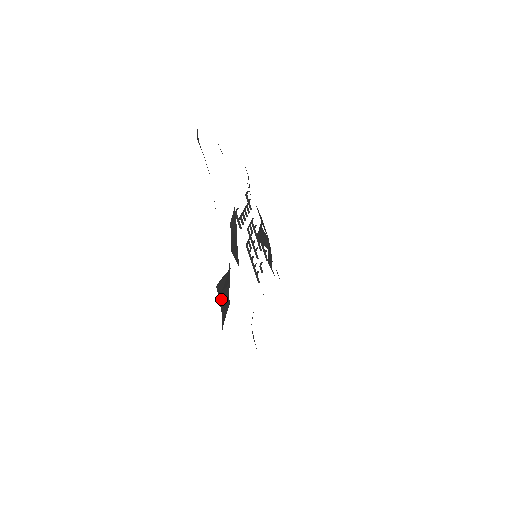
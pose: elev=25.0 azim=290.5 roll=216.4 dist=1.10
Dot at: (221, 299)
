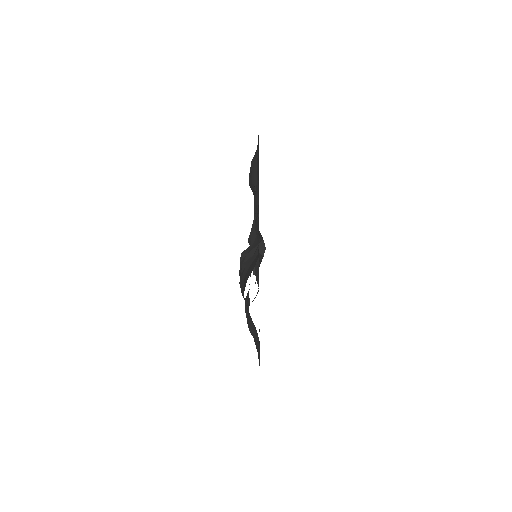
Dot at: (245, 259)
